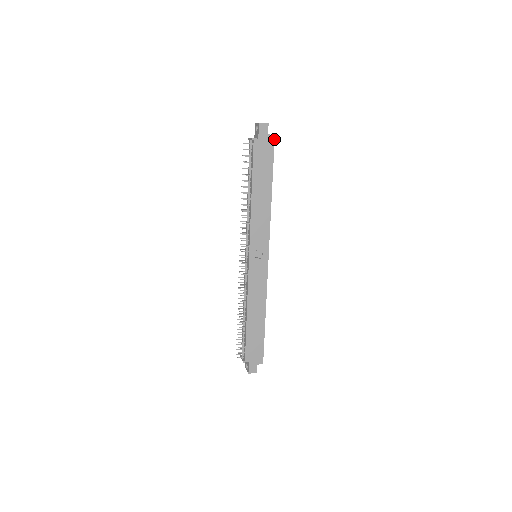
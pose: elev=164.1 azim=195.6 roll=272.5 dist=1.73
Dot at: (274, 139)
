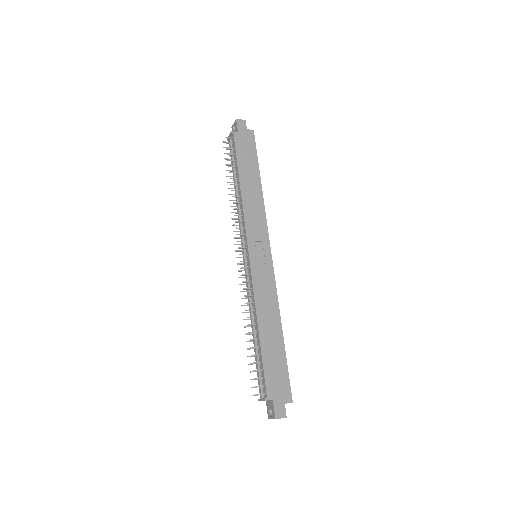
Dot at: occluded
